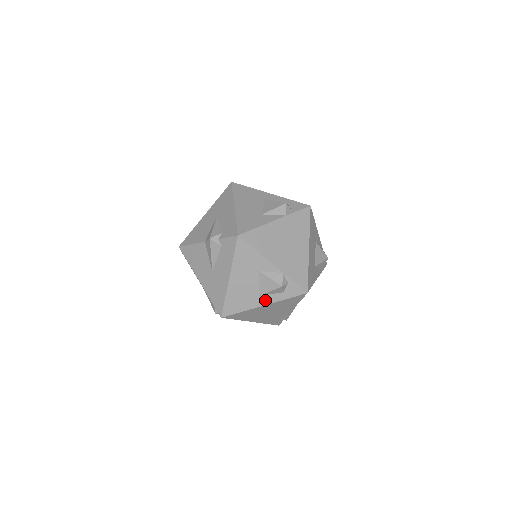
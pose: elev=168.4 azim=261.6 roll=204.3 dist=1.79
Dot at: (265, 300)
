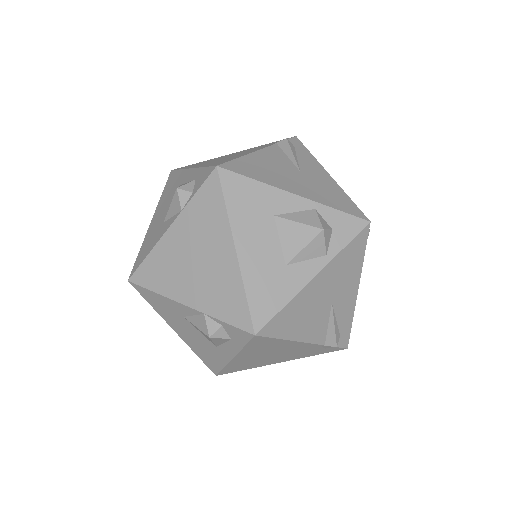
Dot at: (227, 351)
